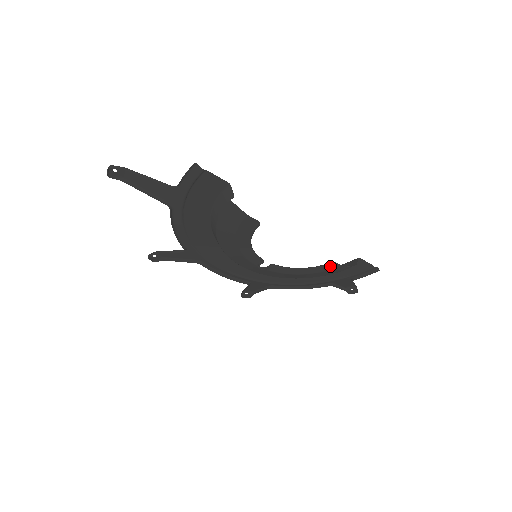
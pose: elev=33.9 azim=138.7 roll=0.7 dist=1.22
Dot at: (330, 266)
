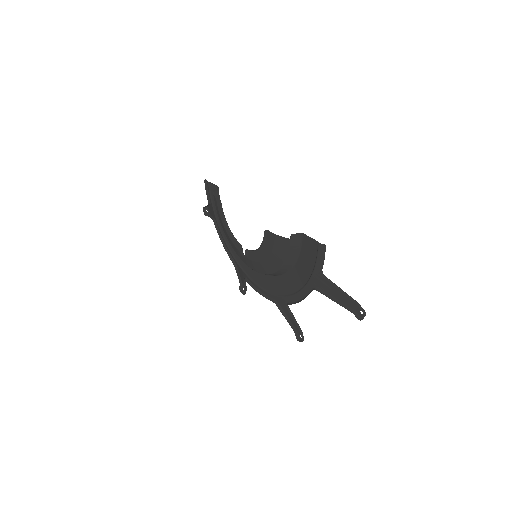
Dot at: (271, 238)
